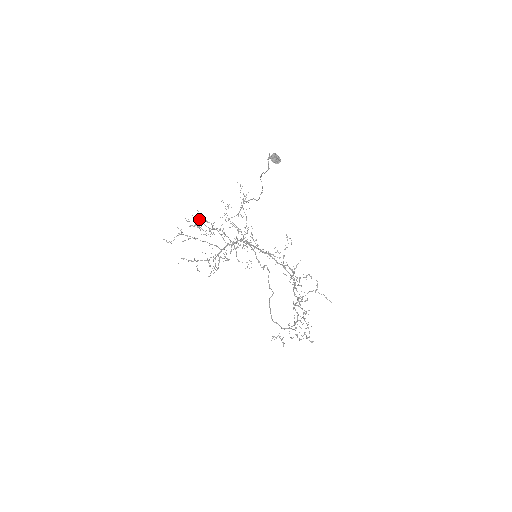
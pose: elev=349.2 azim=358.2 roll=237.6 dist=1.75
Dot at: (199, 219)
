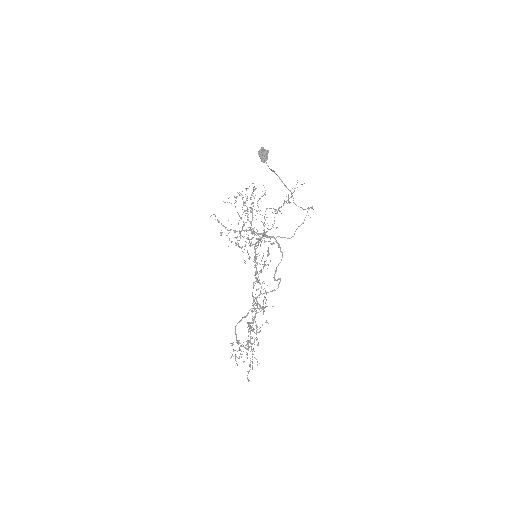
Dot at: (252, 193)
